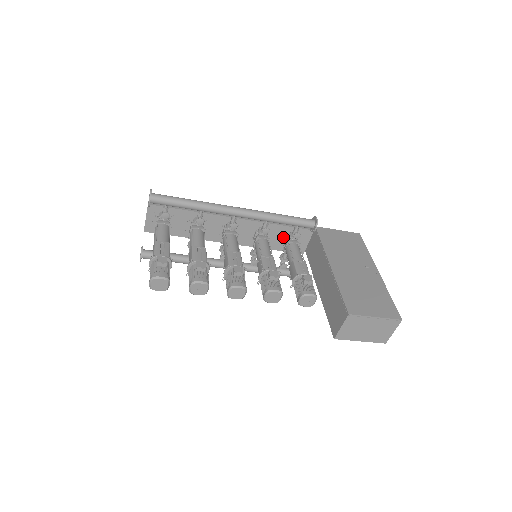
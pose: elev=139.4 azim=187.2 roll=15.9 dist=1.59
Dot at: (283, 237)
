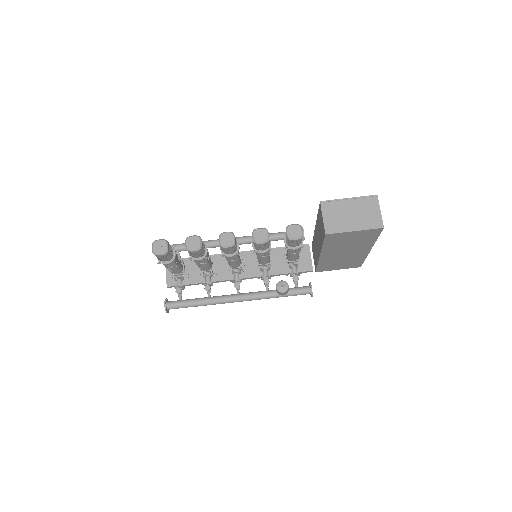
Dot at: (285, 258)
